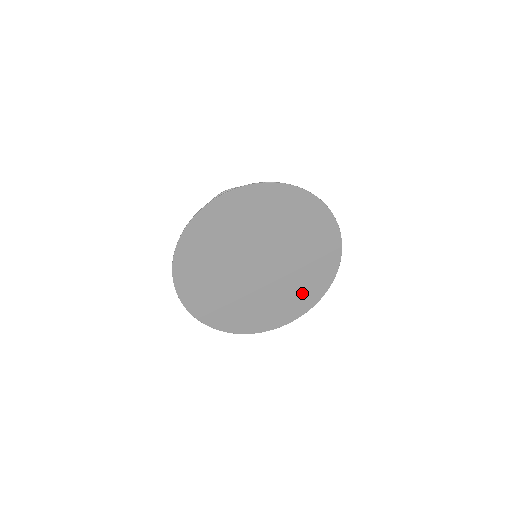
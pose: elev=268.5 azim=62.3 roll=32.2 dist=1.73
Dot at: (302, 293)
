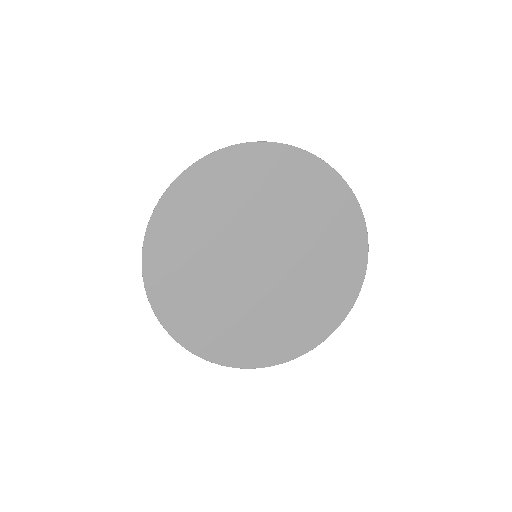
Dot at: (337, 234)
